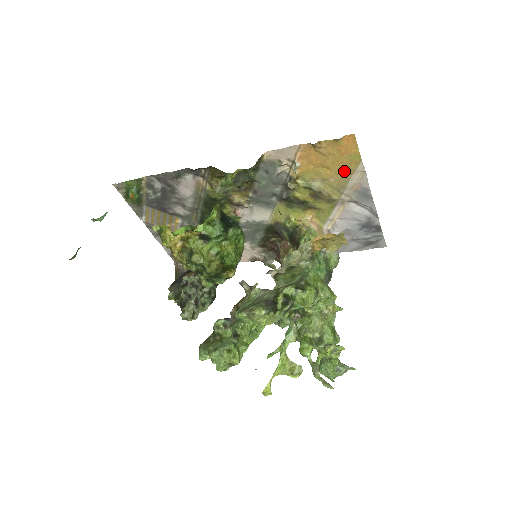
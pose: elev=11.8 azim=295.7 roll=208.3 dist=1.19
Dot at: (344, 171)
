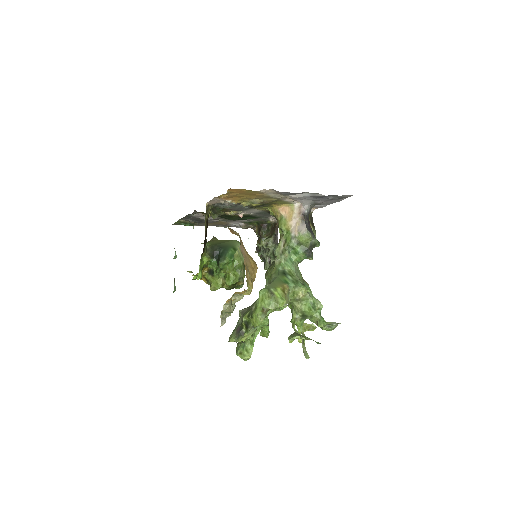
Dot at: (257, 195)
